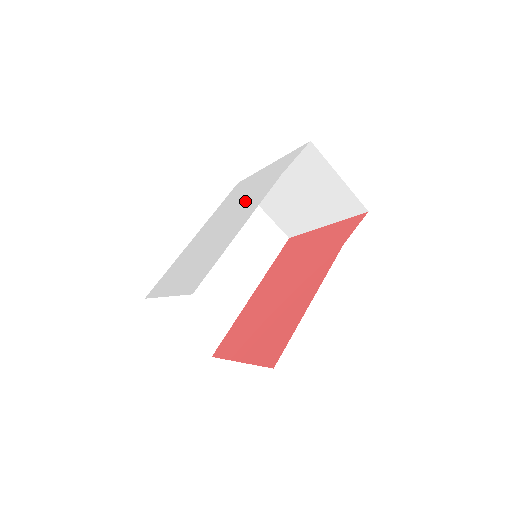
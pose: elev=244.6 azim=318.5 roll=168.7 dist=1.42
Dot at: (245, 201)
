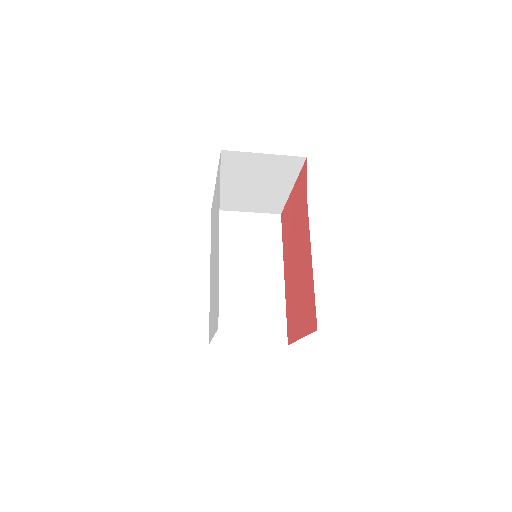
Dot at: (215, 228)
